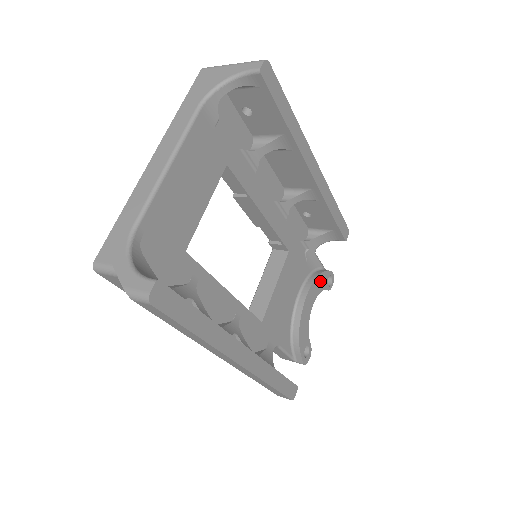
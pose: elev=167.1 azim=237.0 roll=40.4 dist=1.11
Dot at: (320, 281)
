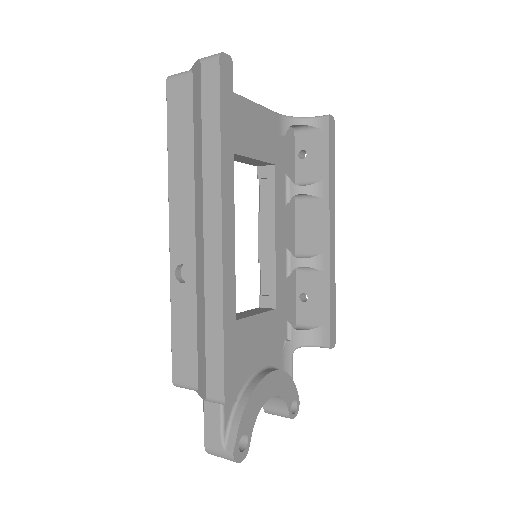
Dot at: (287, 385)
